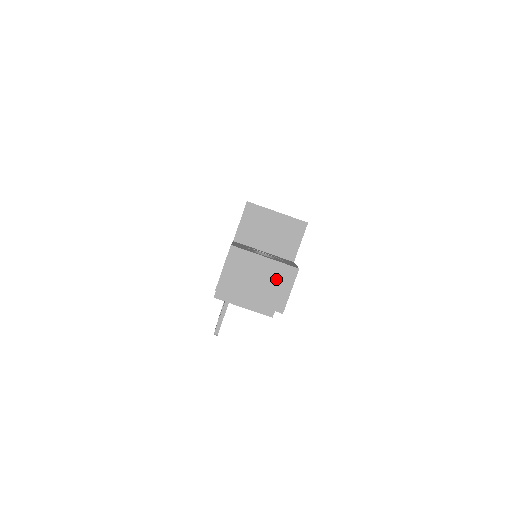
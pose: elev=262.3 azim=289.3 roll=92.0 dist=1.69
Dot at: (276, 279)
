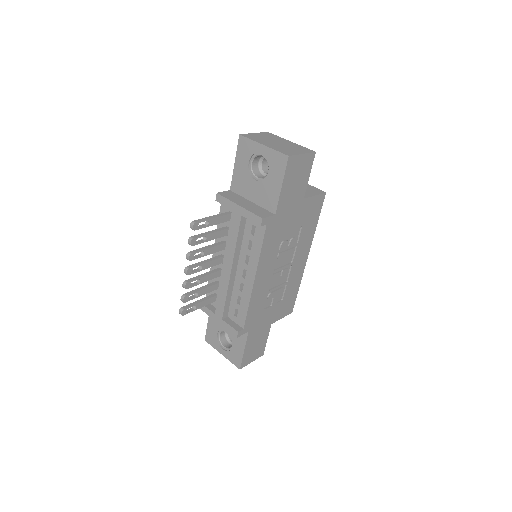
Dot at: (293, 148)
